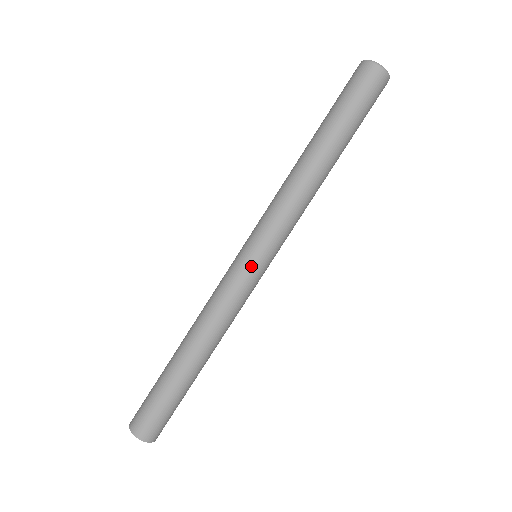
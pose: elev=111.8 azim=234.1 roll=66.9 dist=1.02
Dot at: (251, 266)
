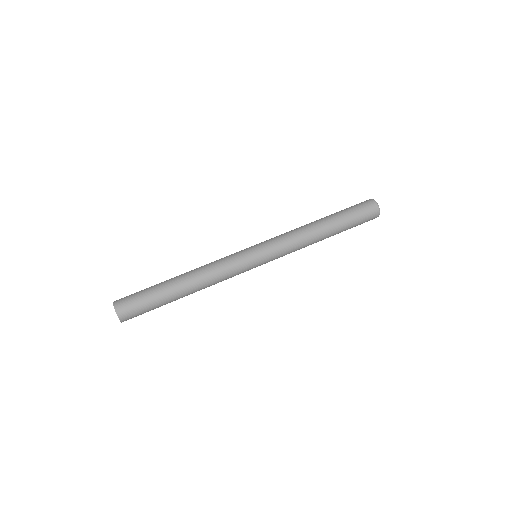
Dot at: (254, 264)
